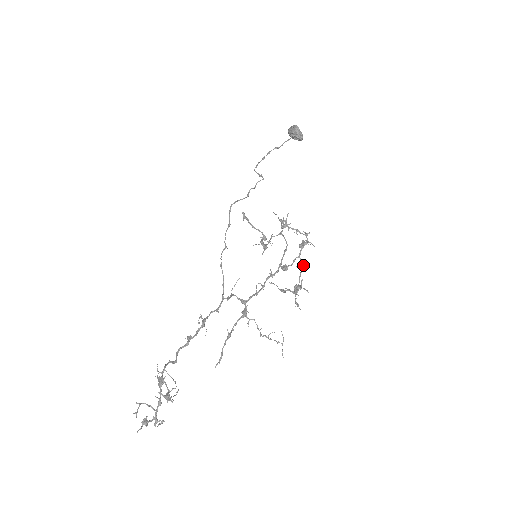
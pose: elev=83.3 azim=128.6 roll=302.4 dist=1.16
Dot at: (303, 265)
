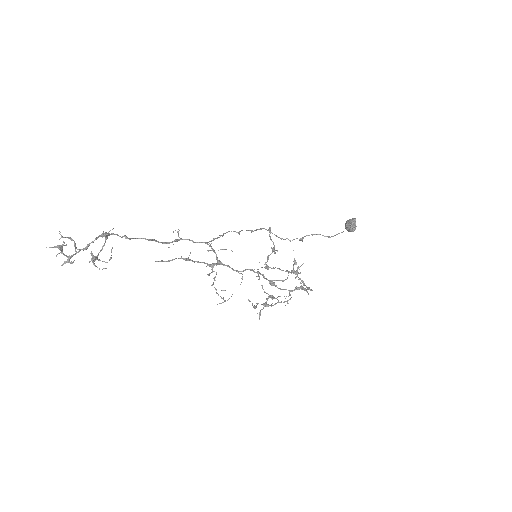
Dot at: occluded
